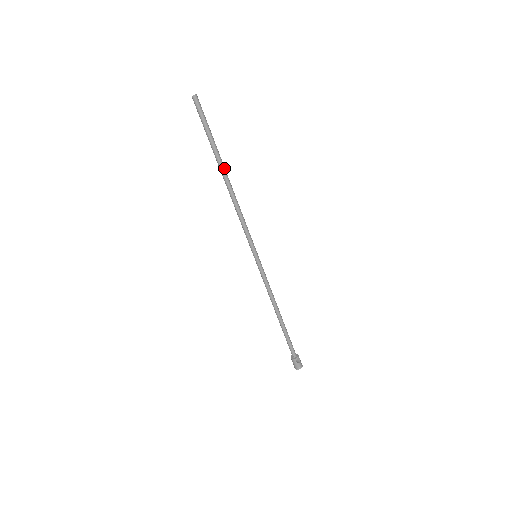
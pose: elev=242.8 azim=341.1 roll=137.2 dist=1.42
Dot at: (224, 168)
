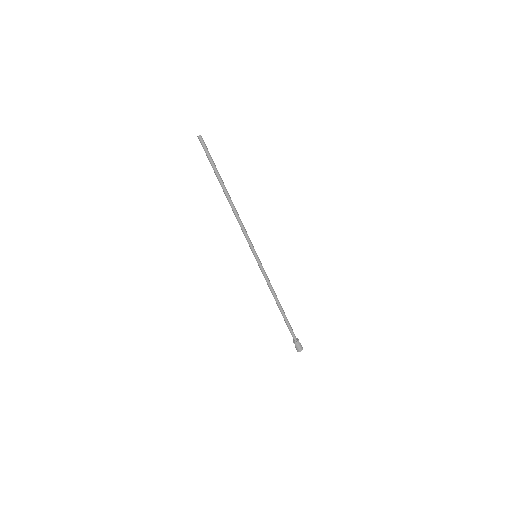
Dot at: (225, 187)
